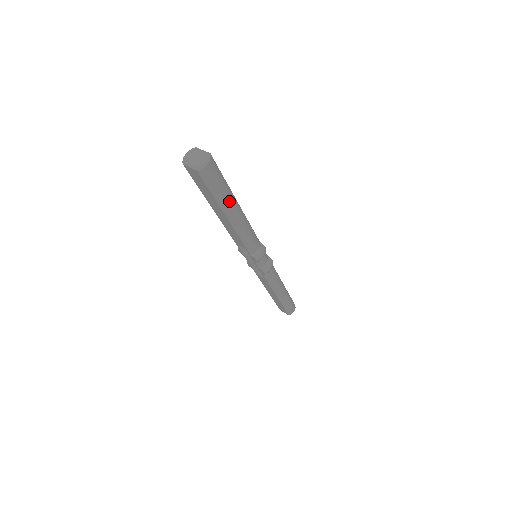
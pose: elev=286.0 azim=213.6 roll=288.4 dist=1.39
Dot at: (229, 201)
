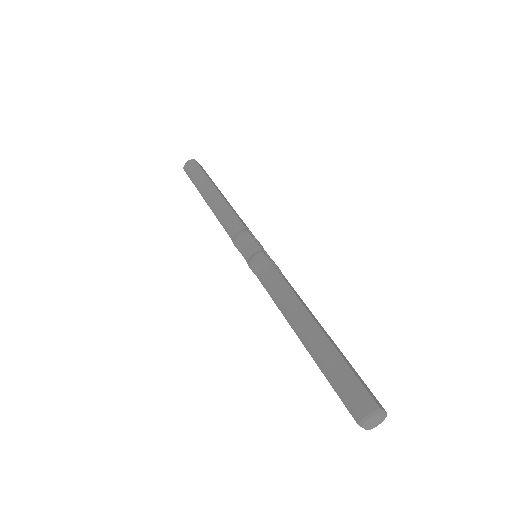
Dot at: occluded
